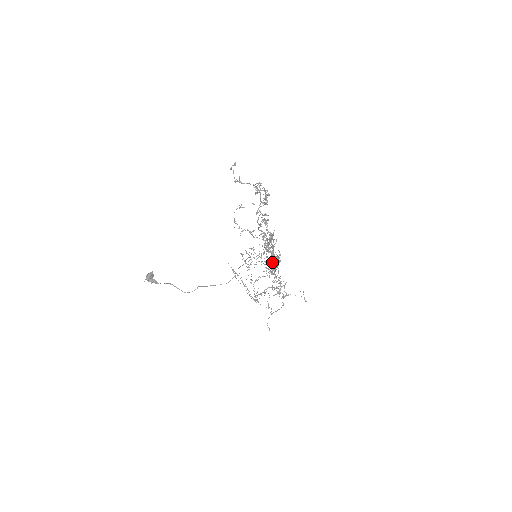
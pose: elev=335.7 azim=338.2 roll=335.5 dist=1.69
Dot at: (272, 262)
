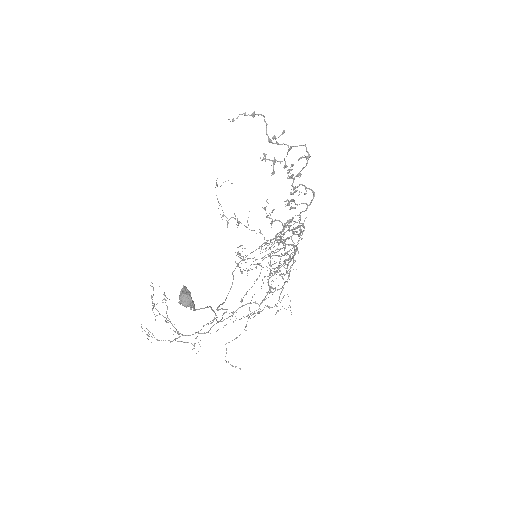
Dot at: occluded
